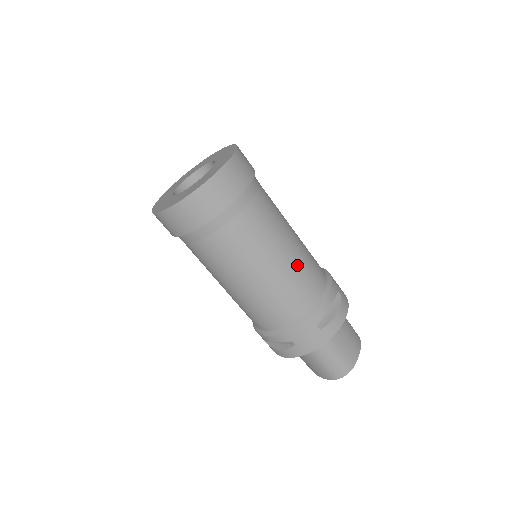
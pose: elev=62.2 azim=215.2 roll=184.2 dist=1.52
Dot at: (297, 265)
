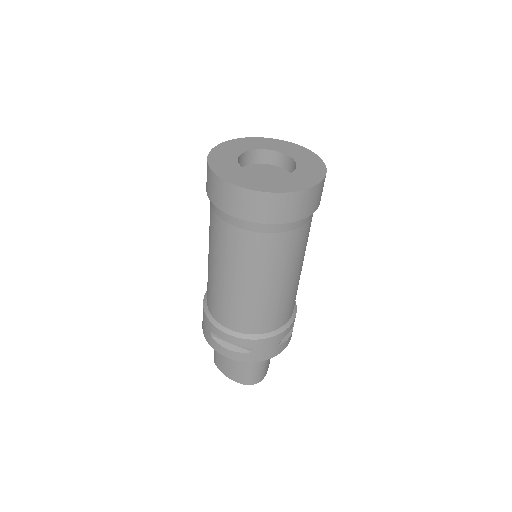
Dot at: (298, 284)
